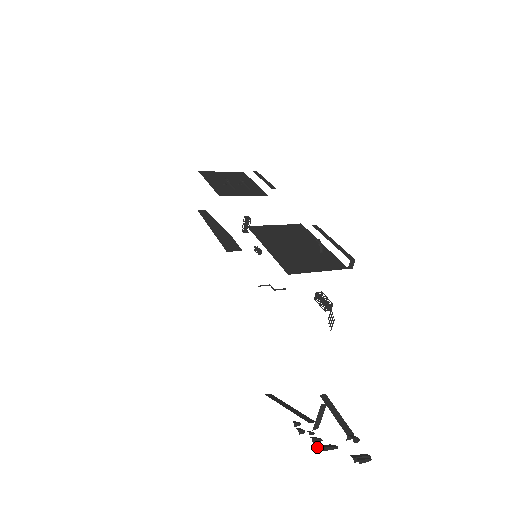
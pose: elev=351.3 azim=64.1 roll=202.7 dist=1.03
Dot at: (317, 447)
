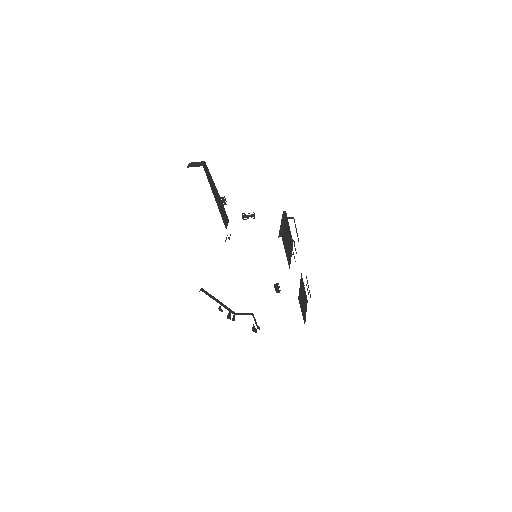
Dot at: occluded
